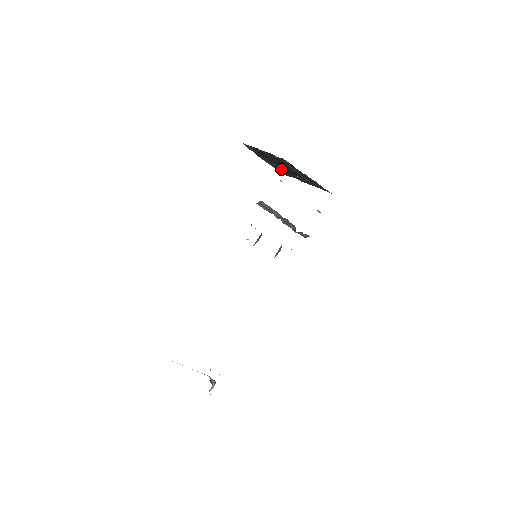
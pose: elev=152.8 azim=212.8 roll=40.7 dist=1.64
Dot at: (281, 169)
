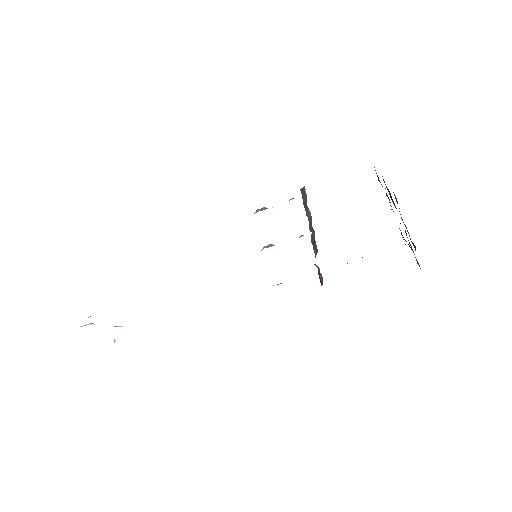
Dot at: occluded
